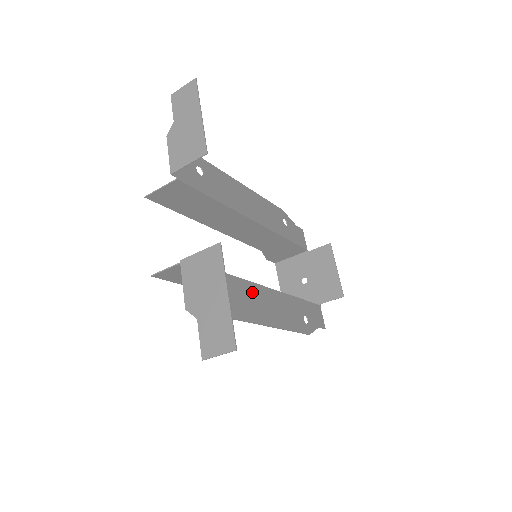
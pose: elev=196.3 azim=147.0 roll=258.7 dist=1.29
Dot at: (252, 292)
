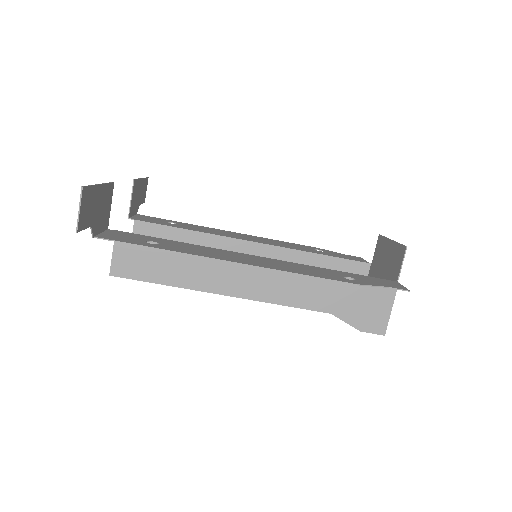
Dot at: (223, 252)
